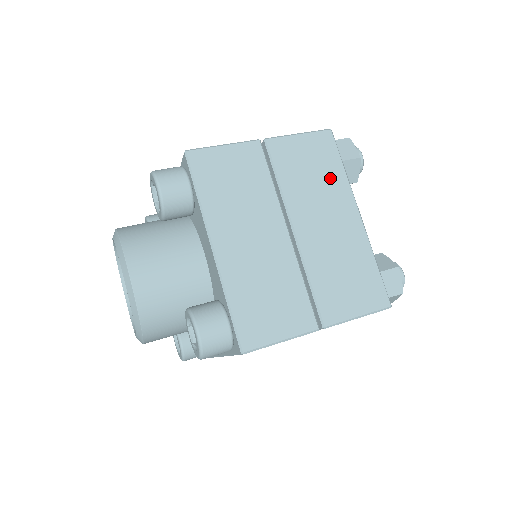
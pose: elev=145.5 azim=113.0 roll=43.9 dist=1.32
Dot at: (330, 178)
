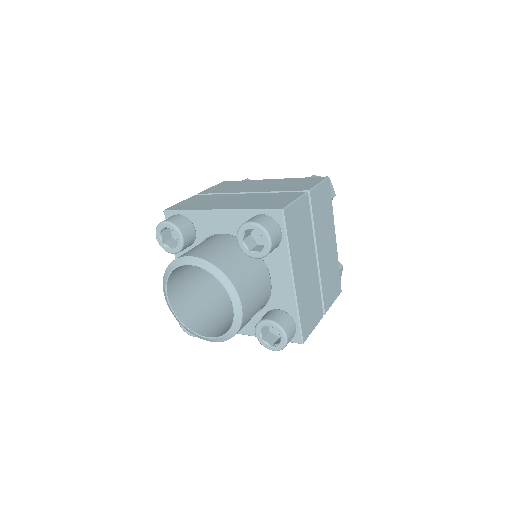
Dot at: (243, 183)
